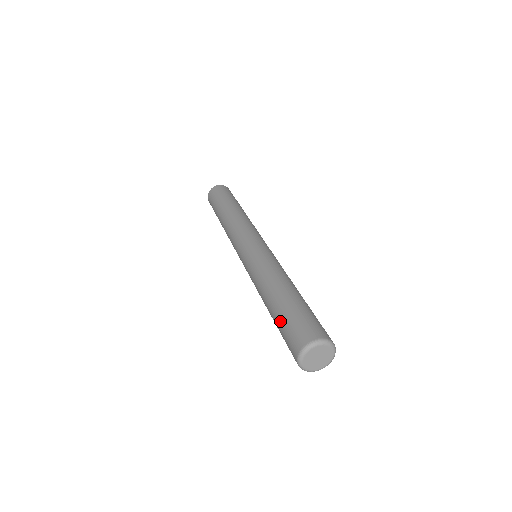
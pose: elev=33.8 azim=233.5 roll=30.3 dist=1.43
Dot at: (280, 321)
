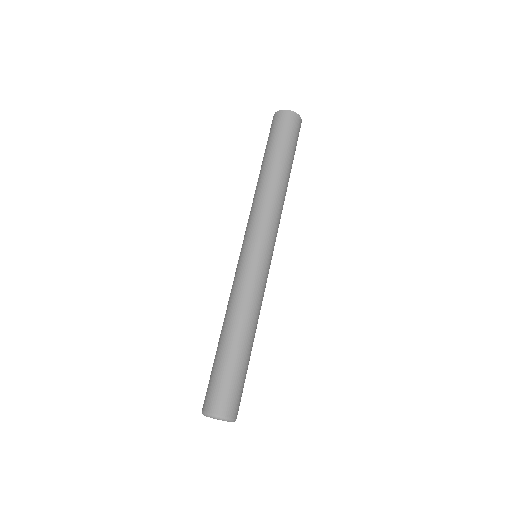
Dot at: (216, 367)
